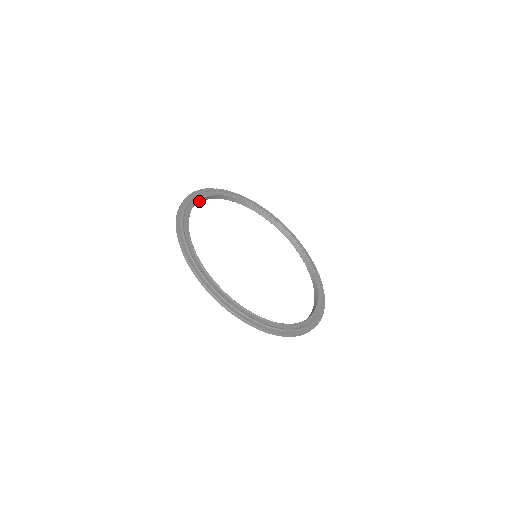
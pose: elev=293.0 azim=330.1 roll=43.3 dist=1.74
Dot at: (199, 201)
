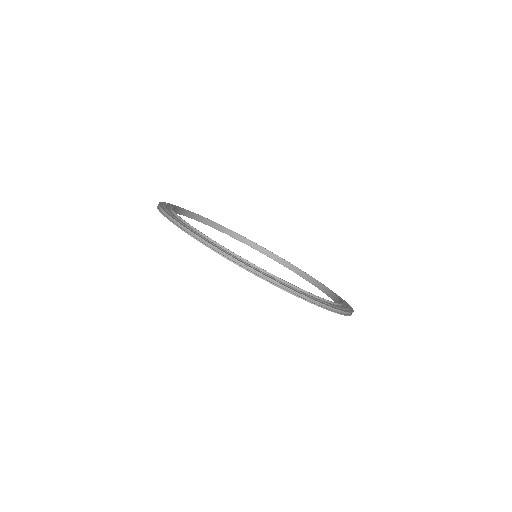
Dot at: occluded
